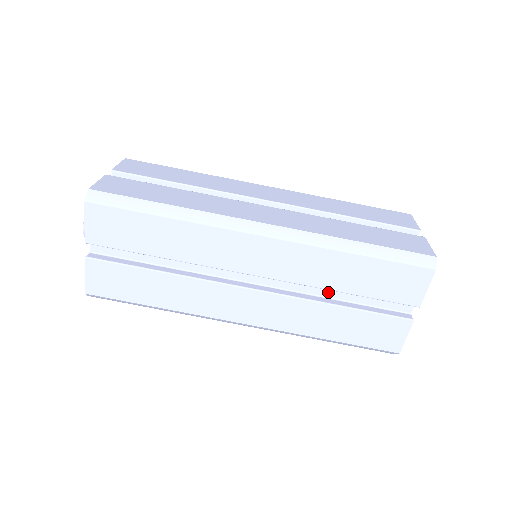
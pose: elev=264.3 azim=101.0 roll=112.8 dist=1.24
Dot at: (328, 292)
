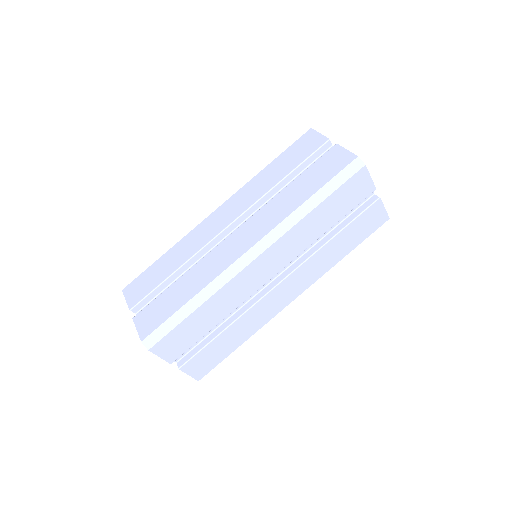
Dot at: occluded
